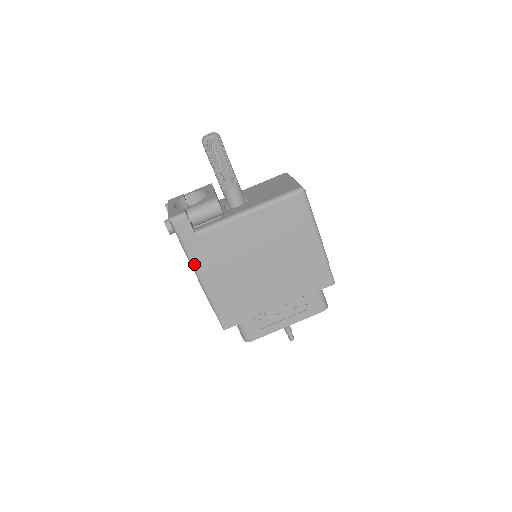
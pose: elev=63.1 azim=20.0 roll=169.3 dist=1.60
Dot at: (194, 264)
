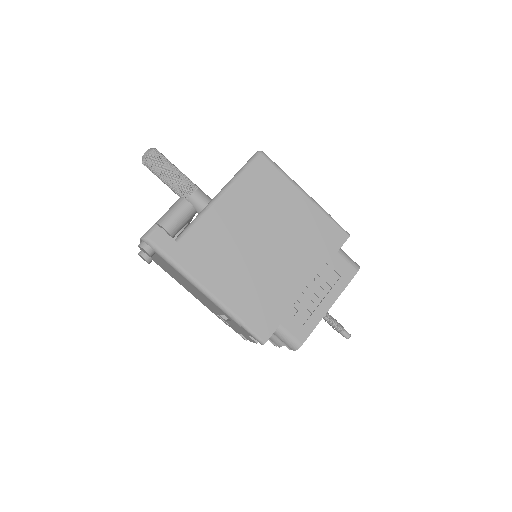
Dot at: (191, 277)
